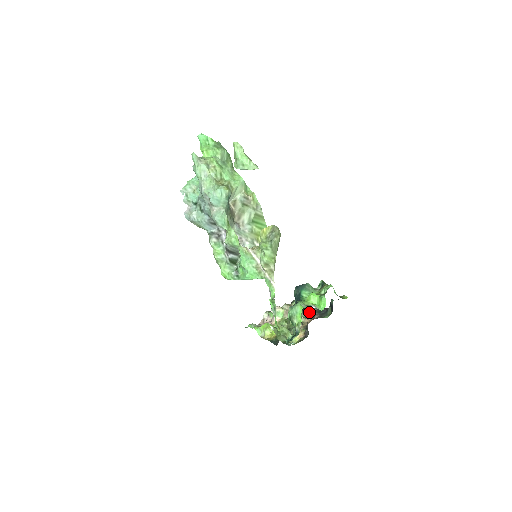
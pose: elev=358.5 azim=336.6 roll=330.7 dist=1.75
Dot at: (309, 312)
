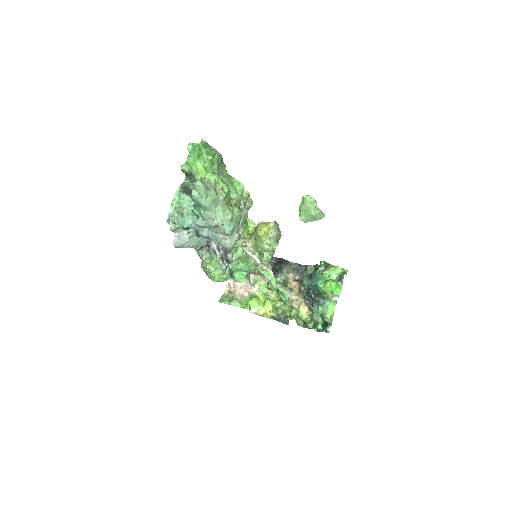
Dot at: (286, 273)
